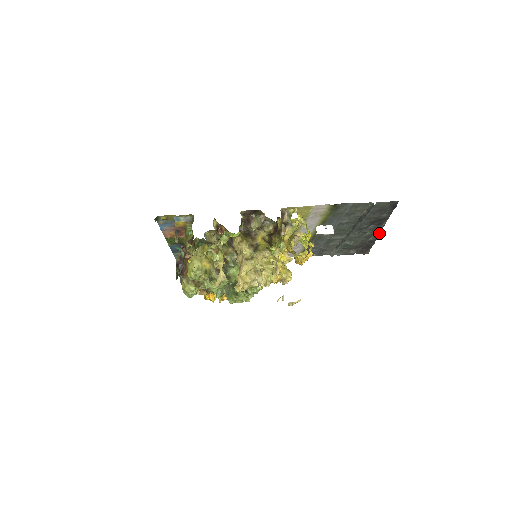
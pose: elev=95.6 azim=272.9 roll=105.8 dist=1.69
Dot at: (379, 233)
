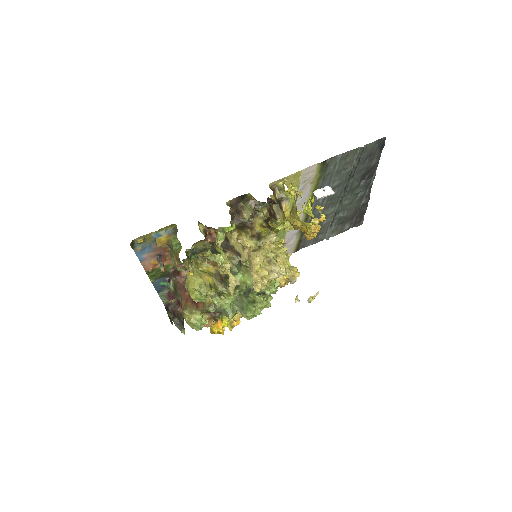
Dot at: (370, 191)
